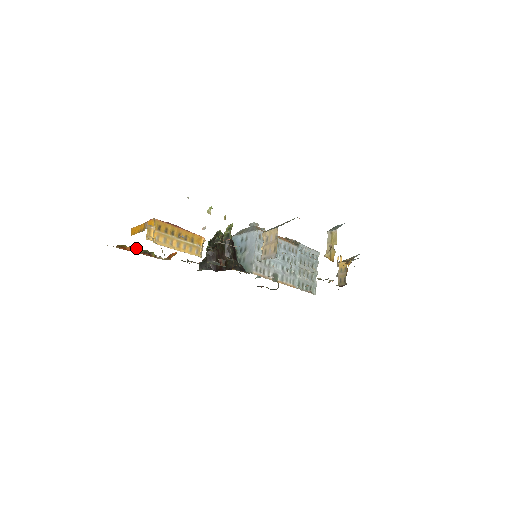
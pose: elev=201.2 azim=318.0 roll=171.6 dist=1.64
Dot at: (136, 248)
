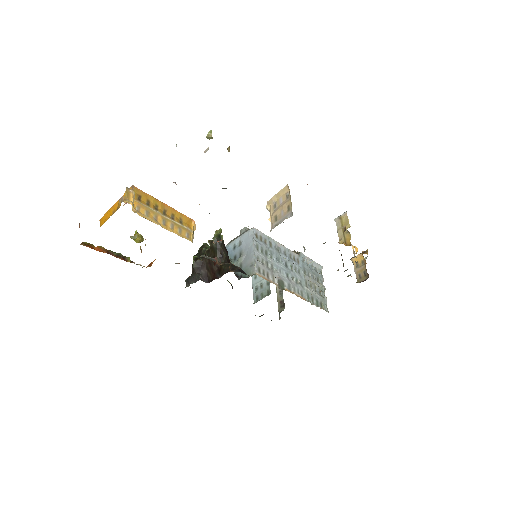
Dot at: (106, 250)
